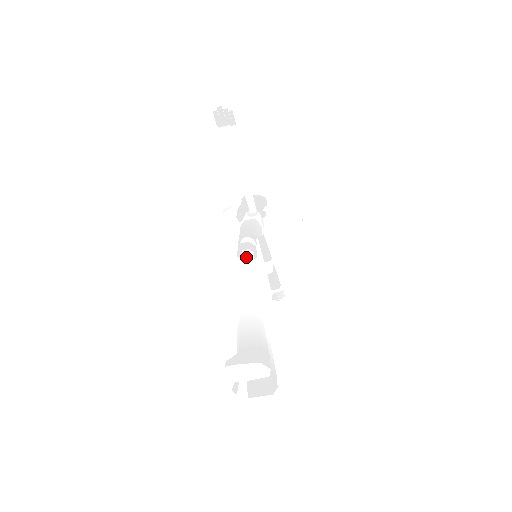
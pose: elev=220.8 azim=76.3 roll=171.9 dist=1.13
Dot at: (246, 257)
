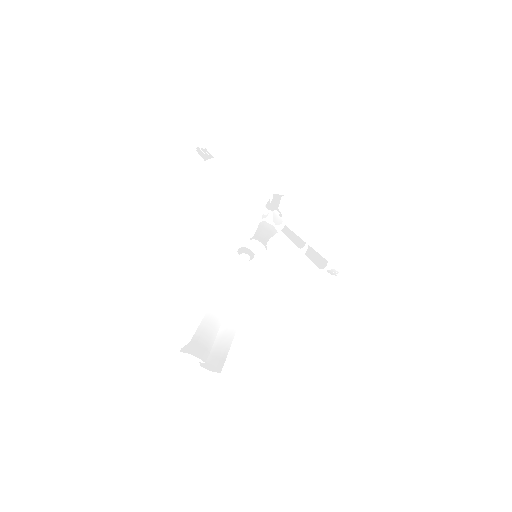
Dot at: (238, 261)
